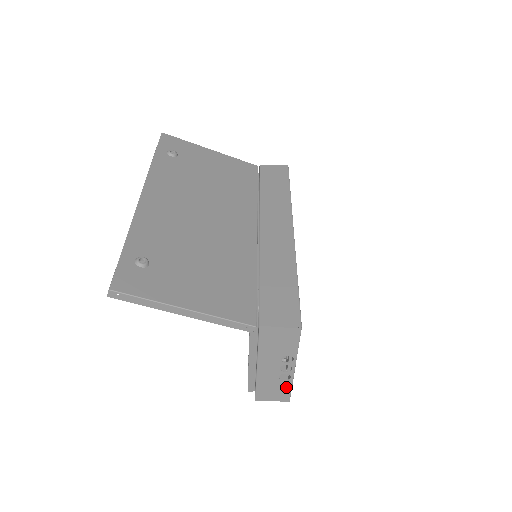
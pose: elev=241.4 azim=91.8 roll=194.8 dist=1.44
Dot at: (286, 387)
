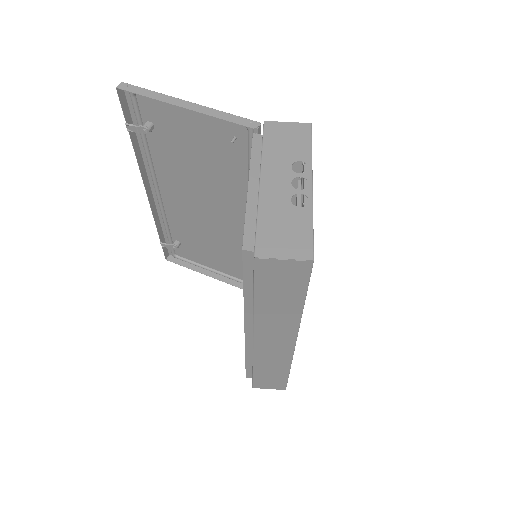
Dot at: (304, 223)
